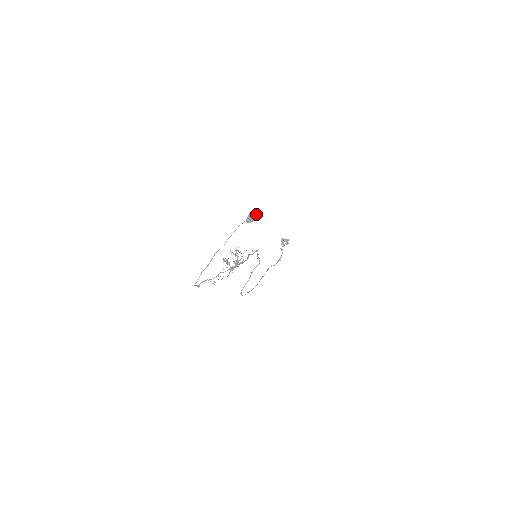
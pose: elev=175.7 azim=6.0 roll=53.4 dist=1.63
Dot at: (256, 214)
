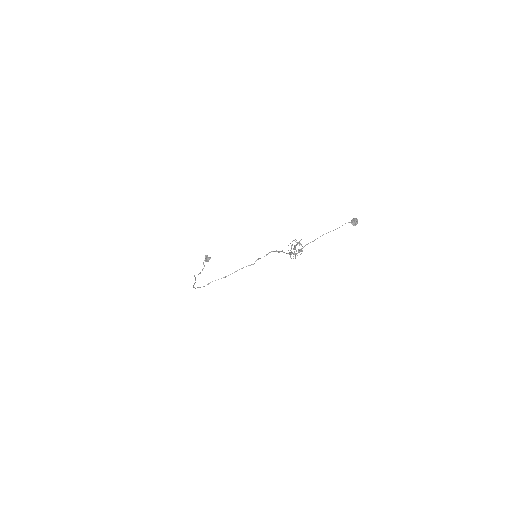
Dot at: occluded
